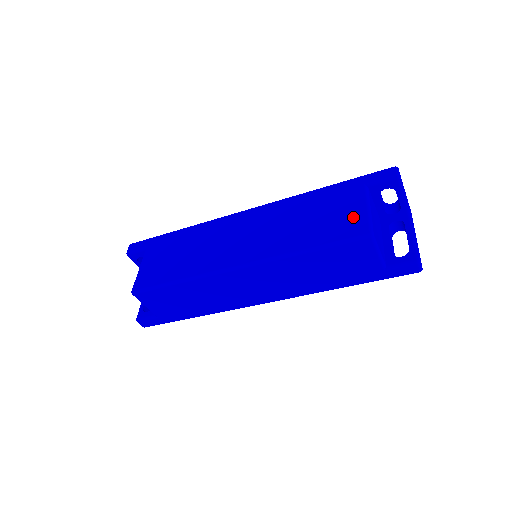
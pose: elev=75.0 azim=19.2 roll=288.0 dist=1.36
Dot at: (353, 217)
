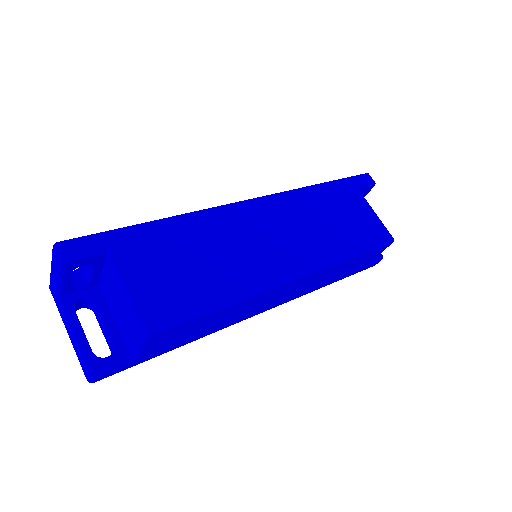
Dot at: (371, 221)
